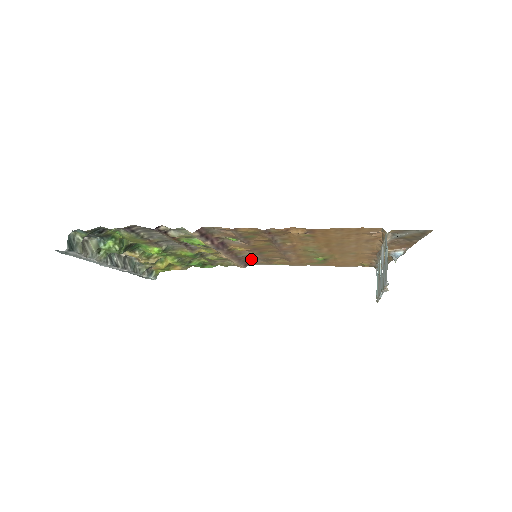
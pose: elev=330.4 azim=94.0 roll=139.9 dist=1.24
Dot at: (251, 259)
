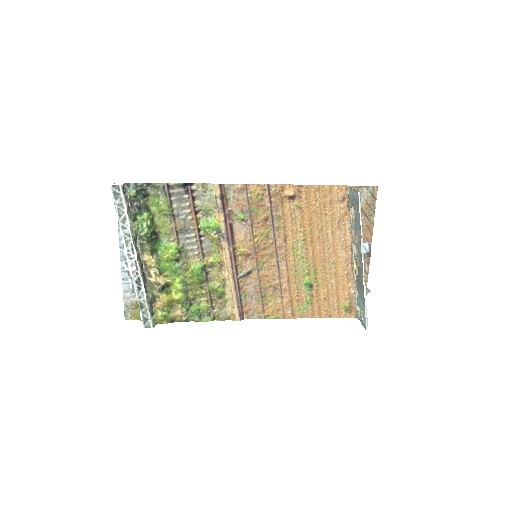
Dot at: (247, 295)
